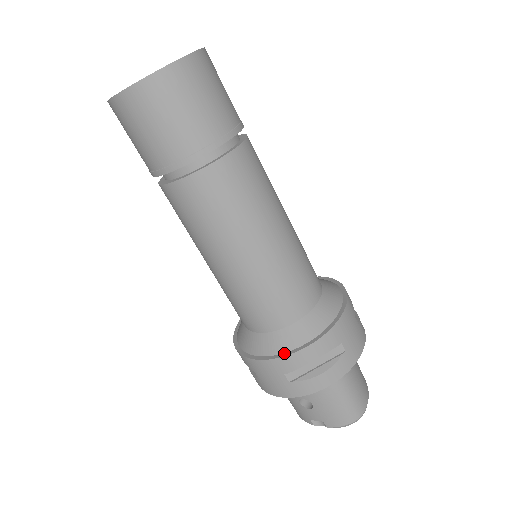
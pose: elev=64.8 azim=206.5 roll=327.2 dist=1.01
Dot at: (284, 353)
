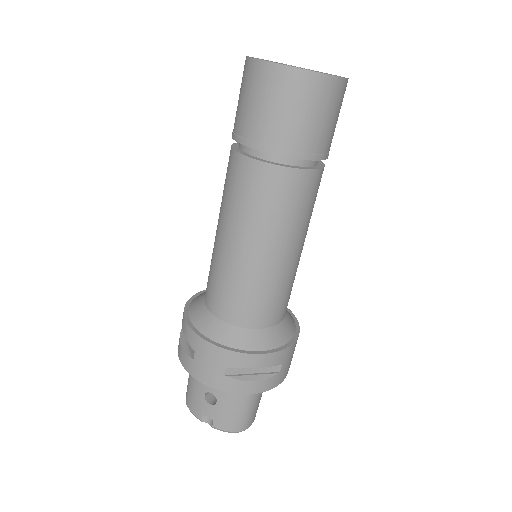
Dot at: (239, 349)
